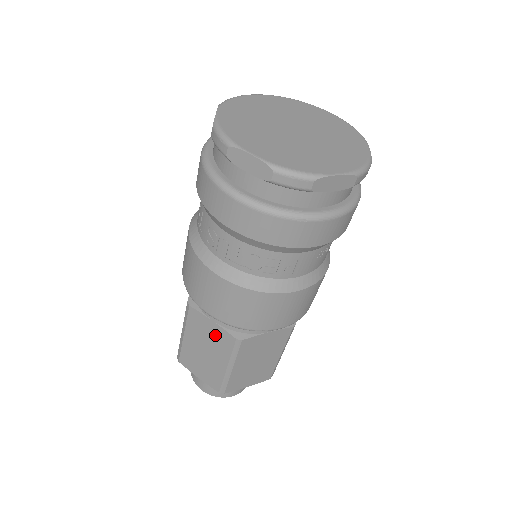
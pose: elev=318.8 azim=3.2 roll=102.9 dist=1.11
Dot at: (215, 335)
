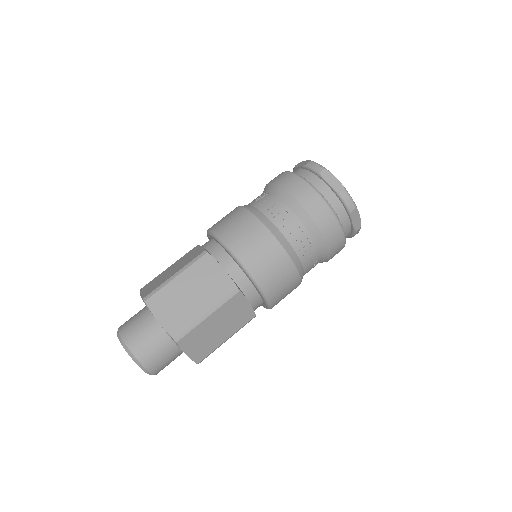
Dot at: (216, 281)
